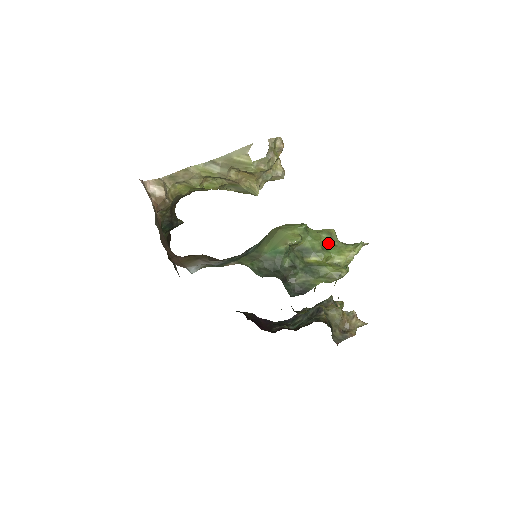
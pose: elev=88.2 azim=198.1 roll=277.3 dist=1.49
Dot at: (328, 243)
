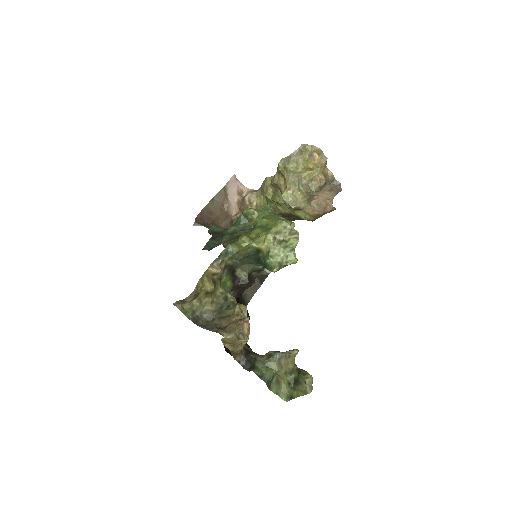
Dot at: (272, 225)
